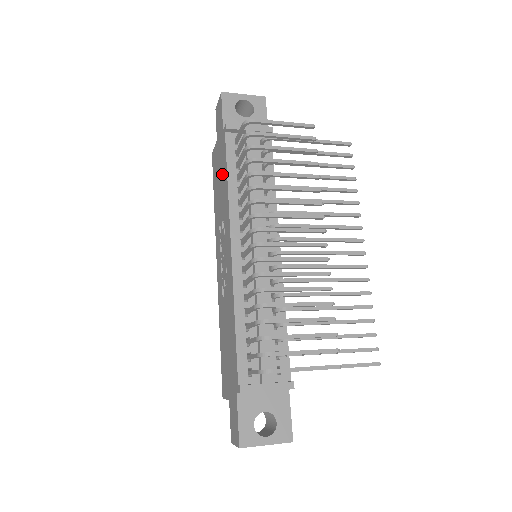
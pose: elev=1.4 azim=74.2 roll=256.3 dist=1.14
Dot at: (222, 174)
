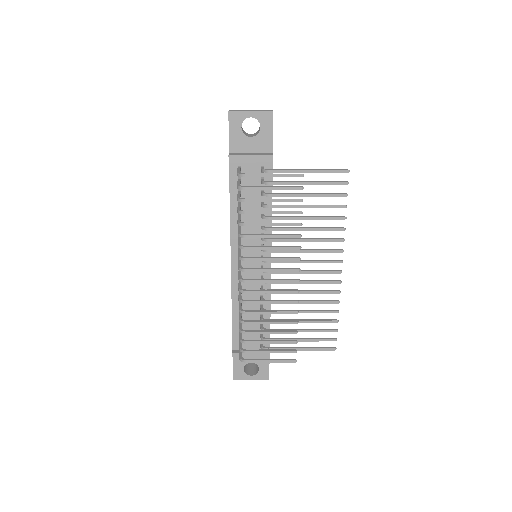
Dot at: occluded
